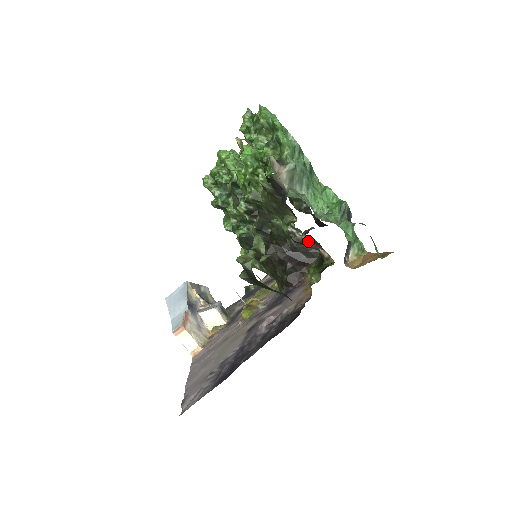
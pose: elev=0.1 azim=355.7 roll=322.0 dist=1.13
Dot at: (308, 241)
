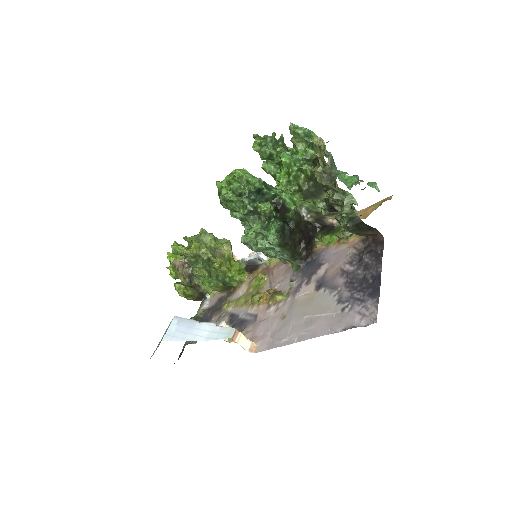
Dot at: (308, 222)
